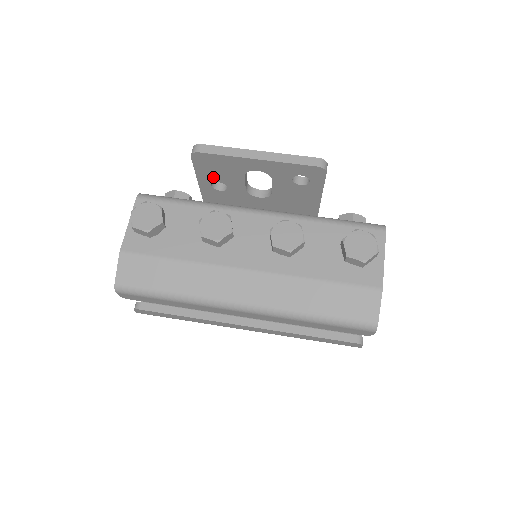
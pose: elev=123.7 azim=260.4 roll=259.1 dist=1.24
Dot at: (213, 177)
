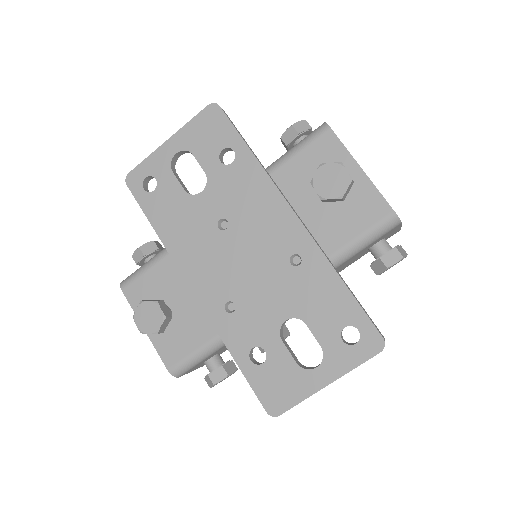
Dot at: occluded
